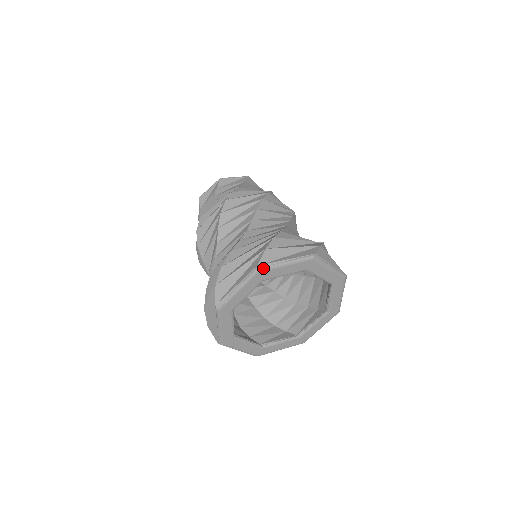
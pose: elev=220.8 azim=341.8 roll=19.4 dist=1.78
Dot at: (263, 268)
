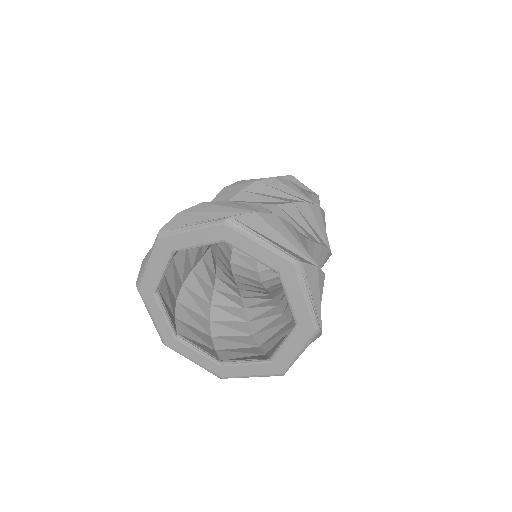
Dot at: (234, 224)
